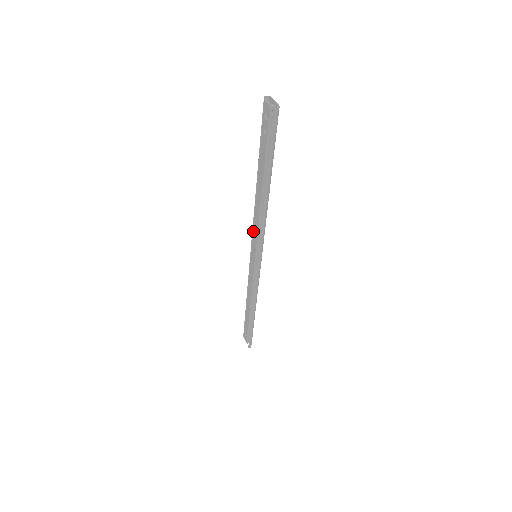
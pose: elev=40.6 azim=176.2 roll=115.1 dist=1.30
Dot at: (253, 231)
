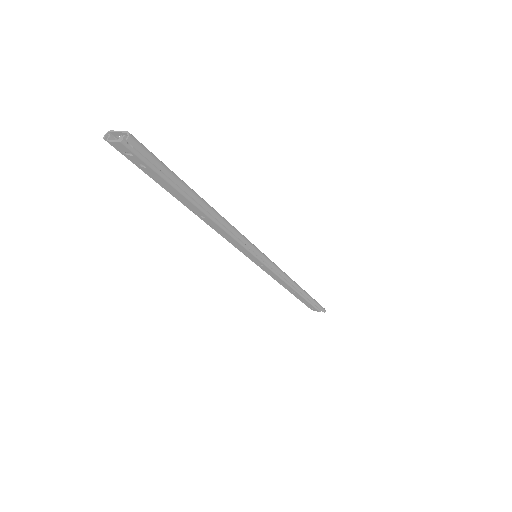
Dot at: (232, 244)
